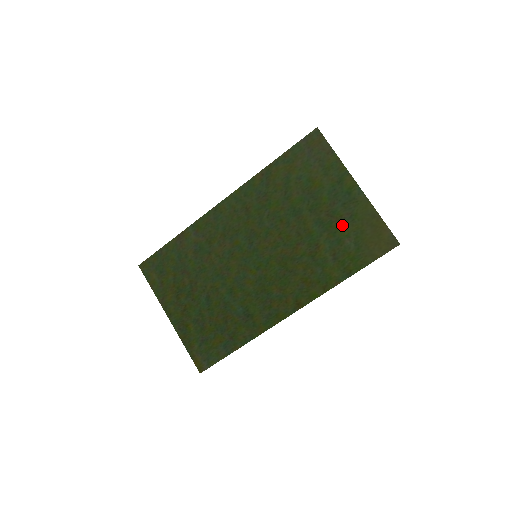
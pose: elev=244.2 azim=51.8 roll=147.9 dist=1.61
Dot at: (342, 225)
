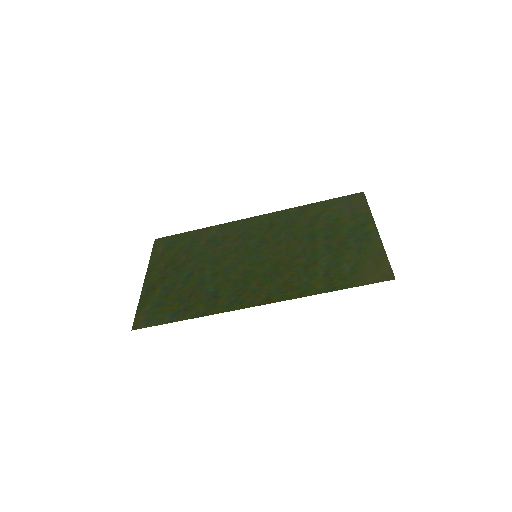
Dot at: (347, 253)
